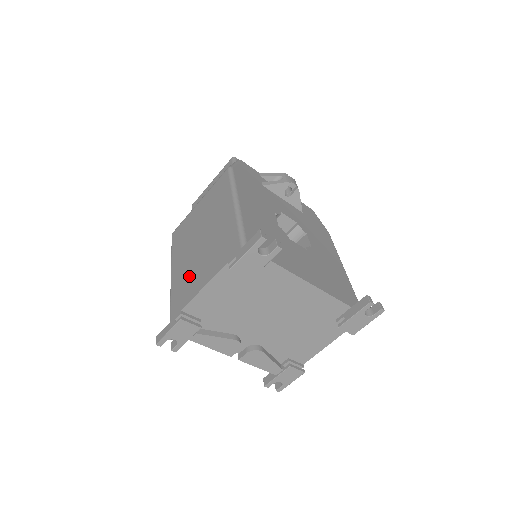
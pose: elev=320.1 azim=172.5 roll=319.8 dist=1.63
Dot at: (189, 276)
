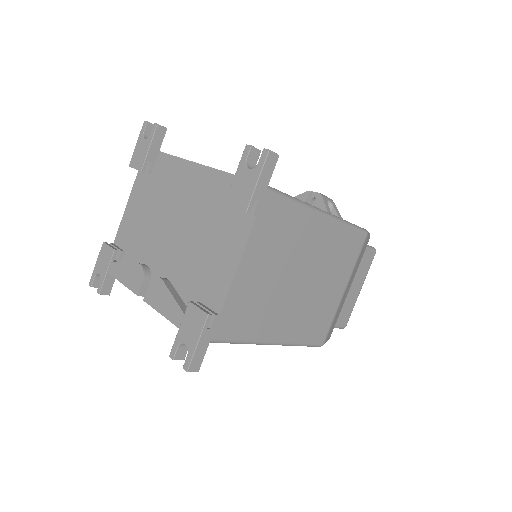
Dot at: occluded
